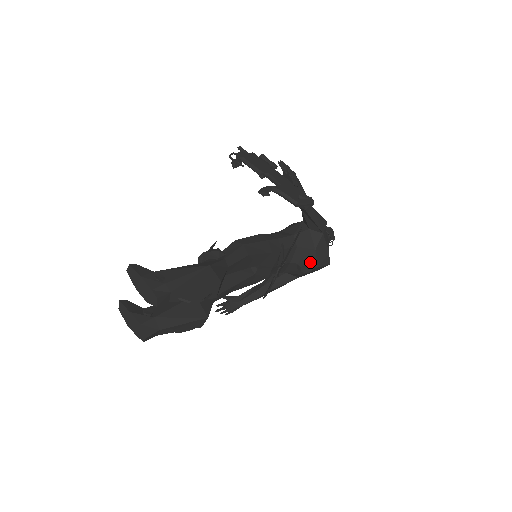
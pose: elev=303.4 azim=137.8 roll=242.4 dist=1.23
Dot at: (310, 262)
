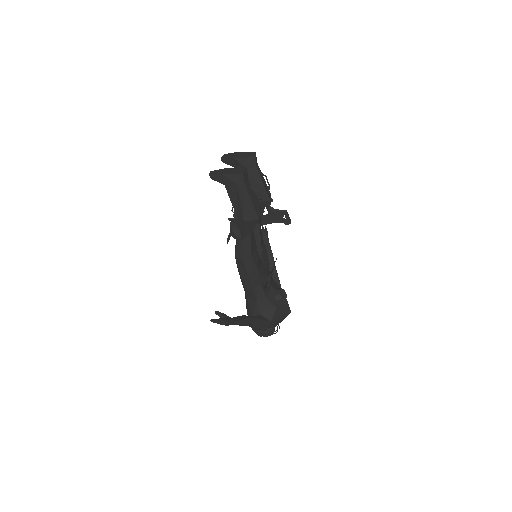
Dot at: (284, 290)
